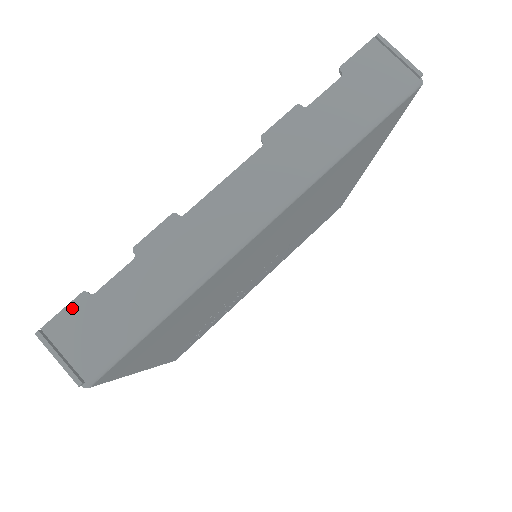
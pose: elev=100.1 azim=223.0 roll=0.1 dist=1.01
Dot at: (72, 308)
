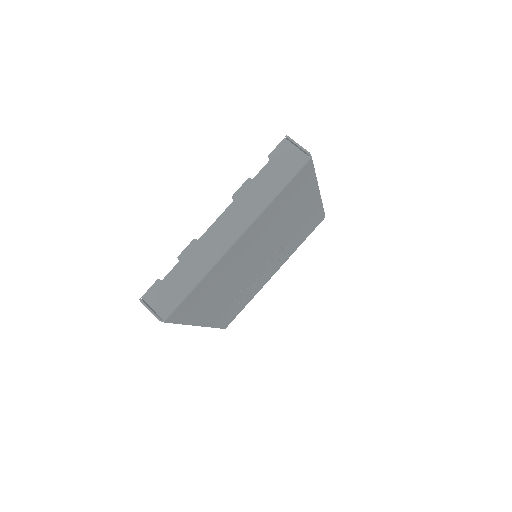
Dot at: (154, 287)
